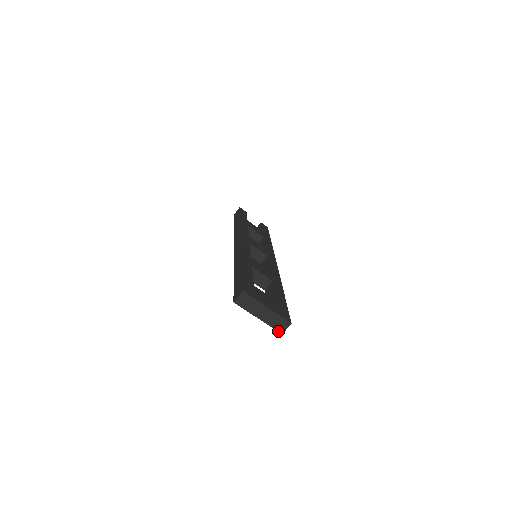
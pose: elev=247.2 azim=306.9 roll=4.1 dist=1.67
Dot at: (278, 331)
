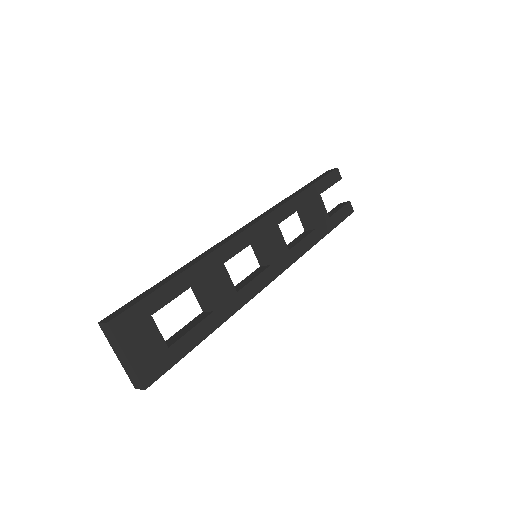
Dot at: (132, 382)
